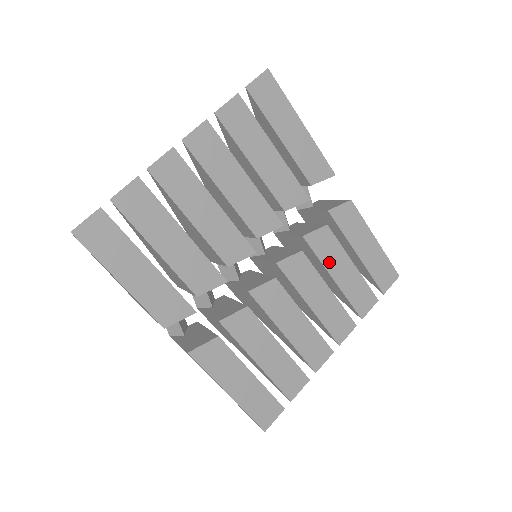
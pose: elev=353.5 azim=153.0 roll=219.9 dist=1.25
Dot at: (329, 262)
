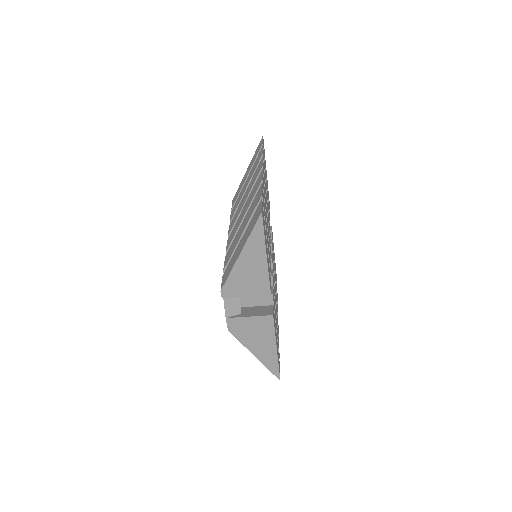
Dot at: occluded
